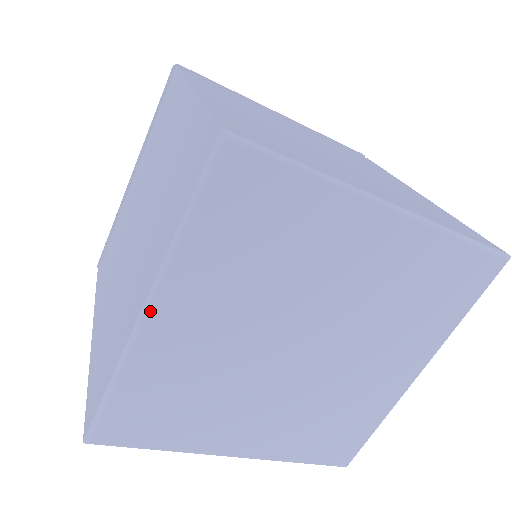
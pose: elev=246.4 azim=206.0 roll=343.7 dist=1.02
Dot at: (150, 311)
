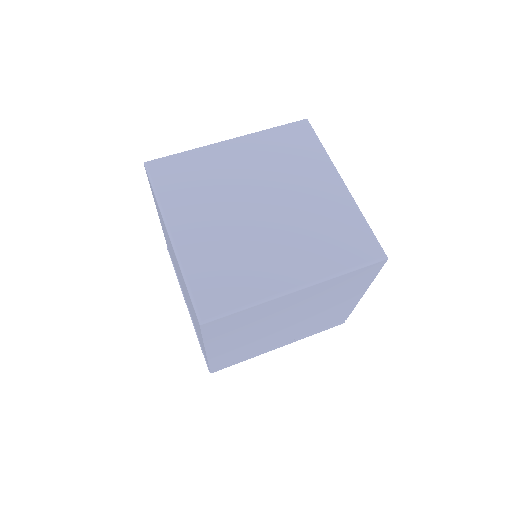
Dot at: (232, 140)
